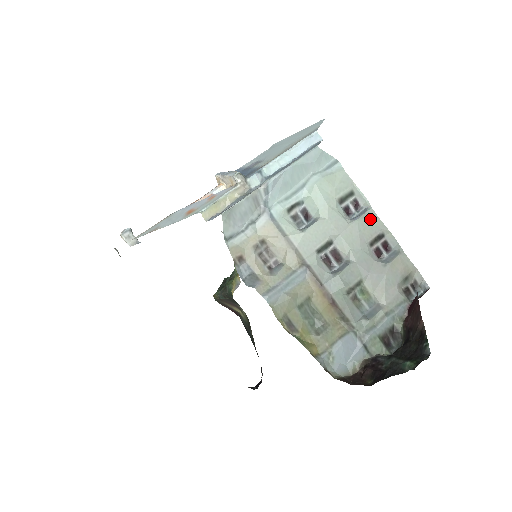
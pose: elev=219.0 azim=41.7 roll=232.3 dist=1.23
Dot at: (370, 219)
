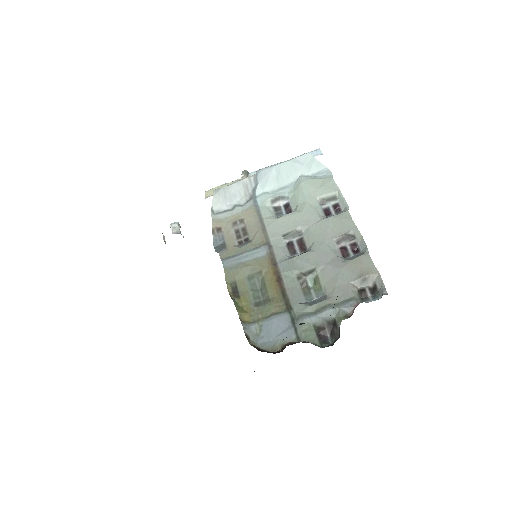
Dot at: (343, 219)
